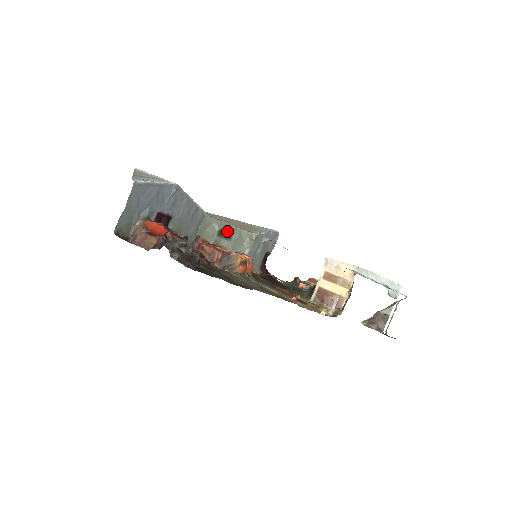
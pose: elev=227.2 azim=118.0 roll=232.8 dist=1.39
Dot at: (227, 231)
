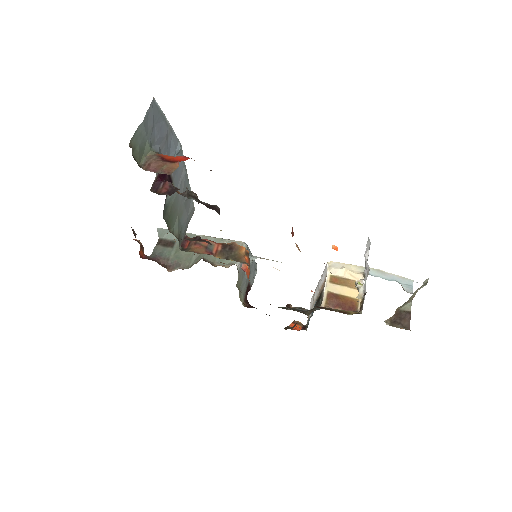
Dot at: occluded
